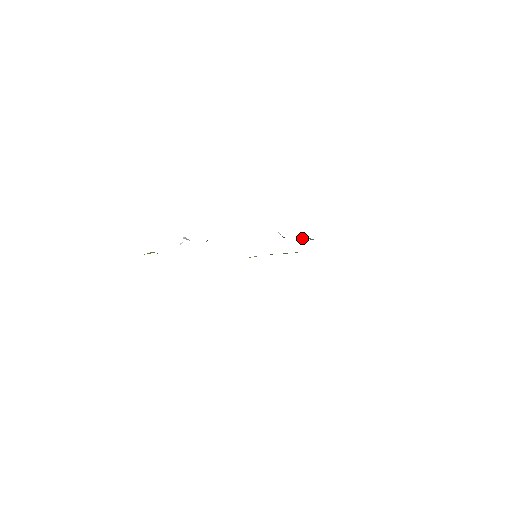
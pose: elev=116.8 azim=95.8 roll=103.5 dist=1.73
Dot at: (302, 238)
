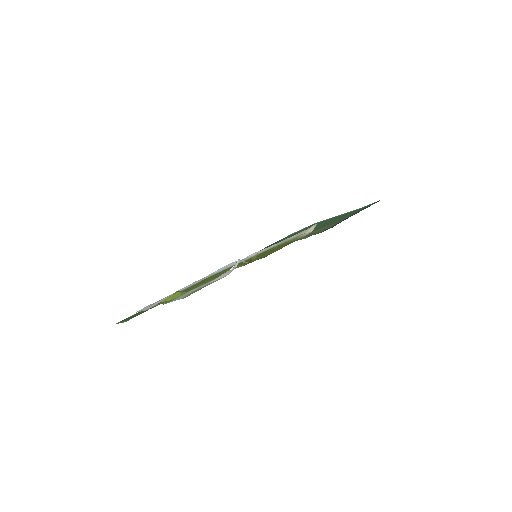
Dot at: (334, 225)
